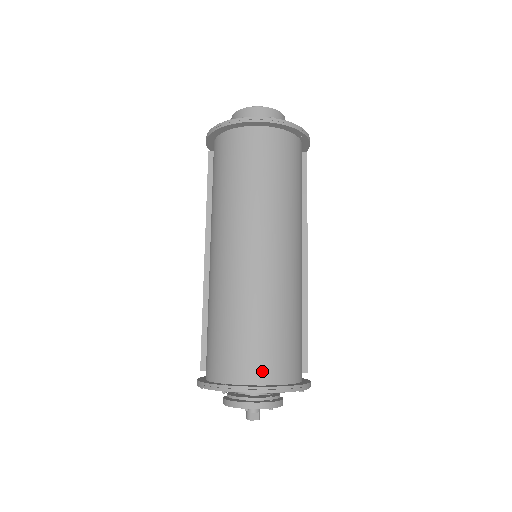
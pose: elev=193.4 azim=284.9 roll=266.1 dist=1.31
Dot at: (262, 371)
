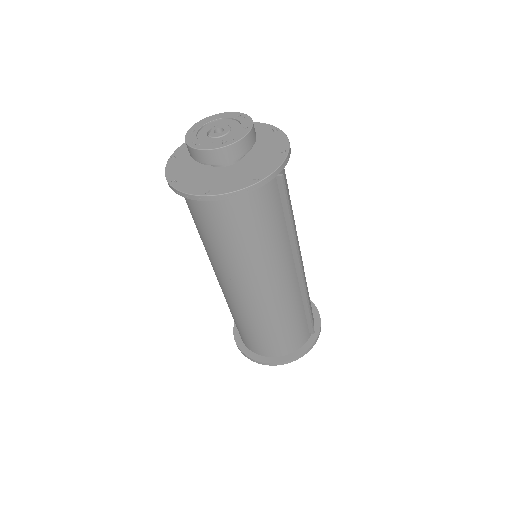
Dot at: (262, 351)
